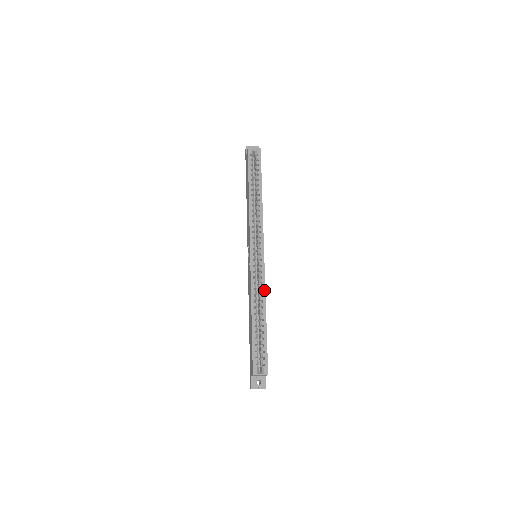
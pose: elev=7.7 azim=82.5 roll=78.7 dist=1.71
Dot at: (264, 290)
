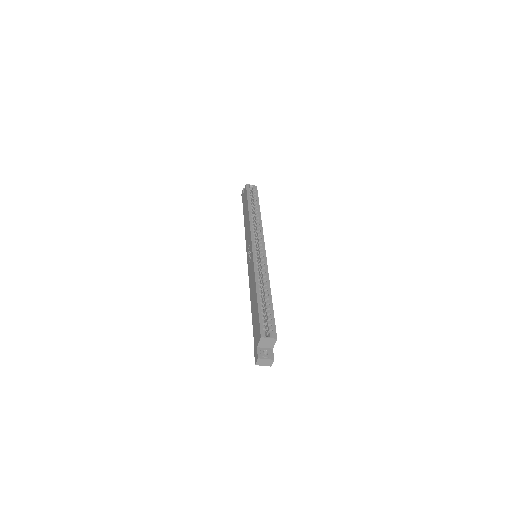
Dot at: (267, 273)
